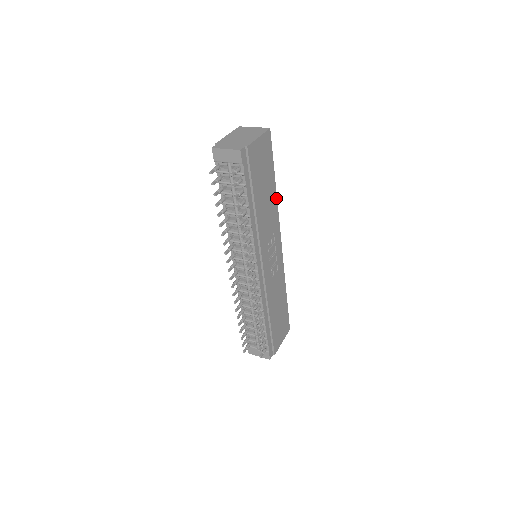
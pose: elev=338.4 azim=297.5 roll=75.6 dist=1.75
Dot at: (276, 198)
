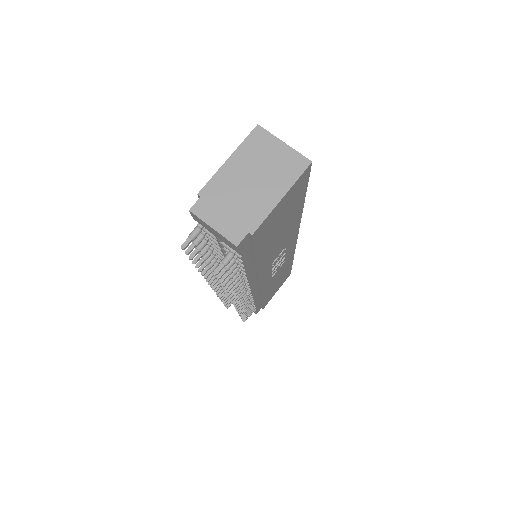
Dot at: (300, 215)
